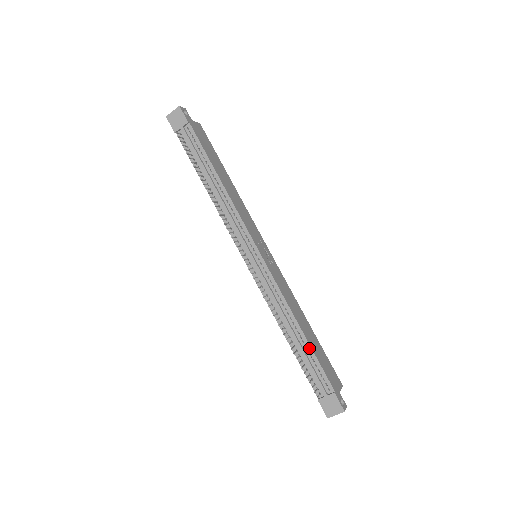
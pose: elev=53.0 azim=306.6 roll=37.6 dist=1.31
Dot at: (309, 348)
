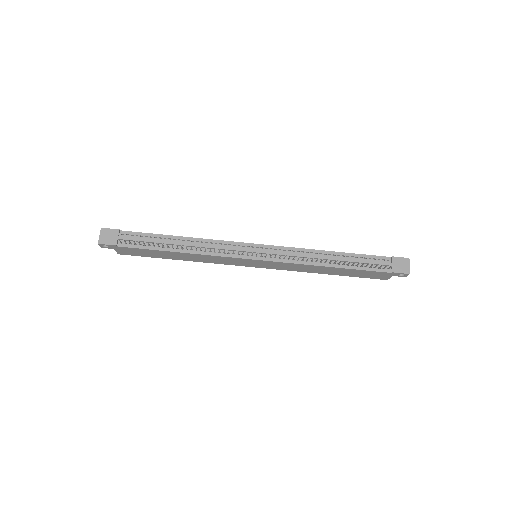
Dot at: (350, 255)
